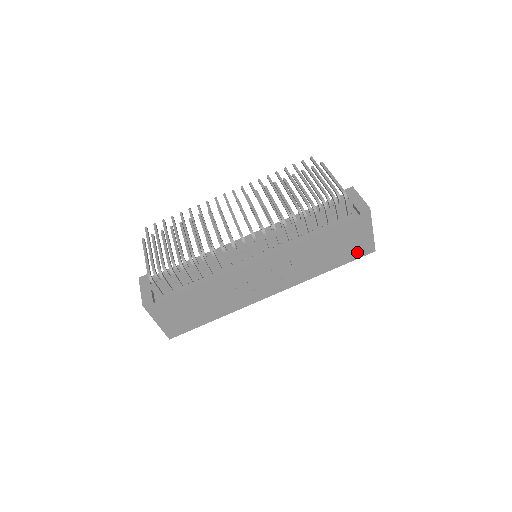
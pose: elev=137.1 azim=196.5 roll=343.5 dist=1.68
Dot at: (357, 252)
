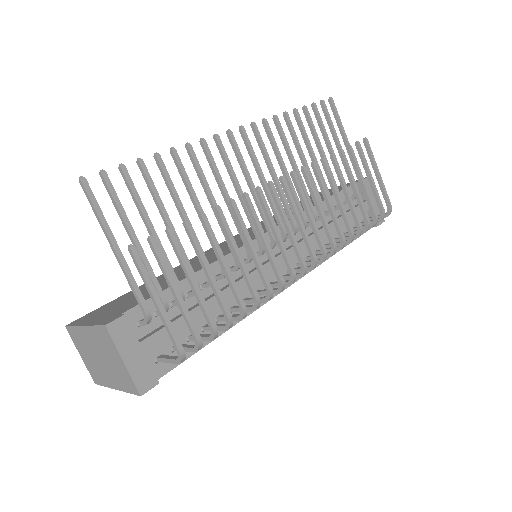
Dot at: occluded
